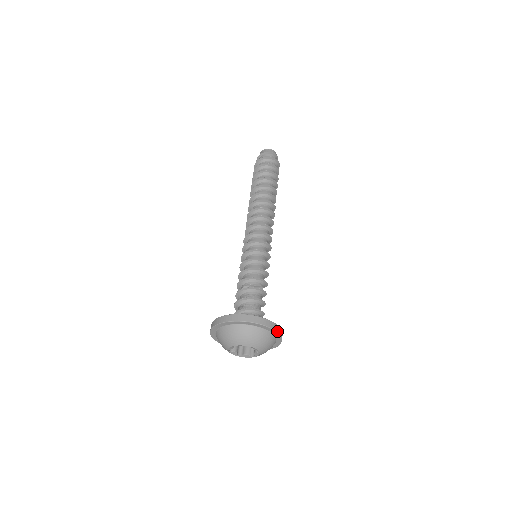
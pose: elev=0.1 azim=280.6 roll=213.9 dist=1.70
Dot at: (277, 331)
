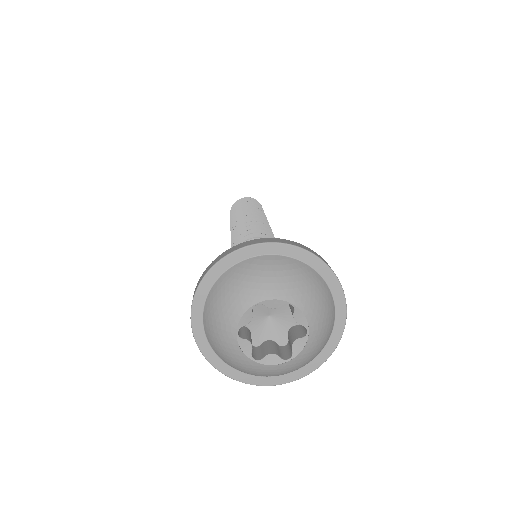
Dot at: (341, 287)
